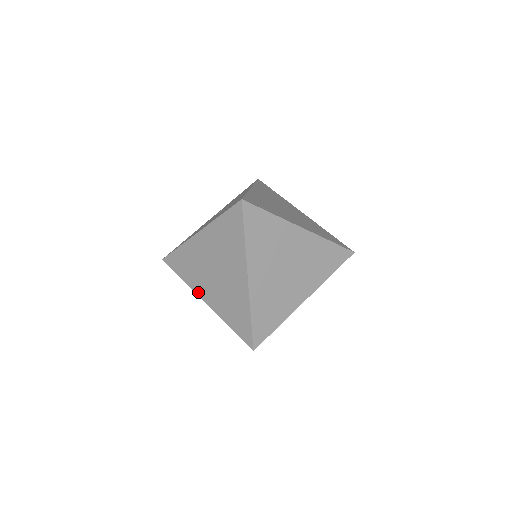
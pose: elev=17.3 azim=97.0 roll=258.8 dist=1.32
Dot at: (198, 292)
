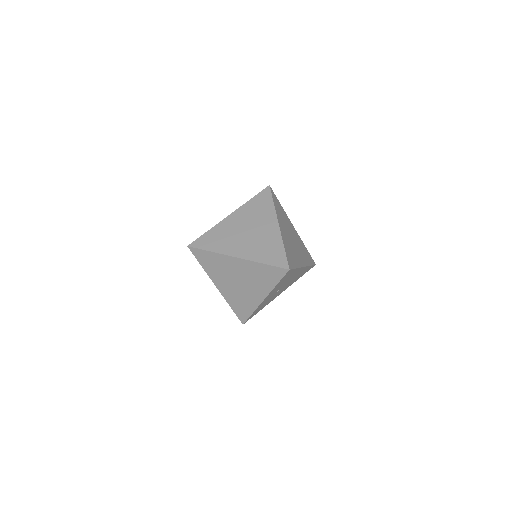
Dot at: occluded
